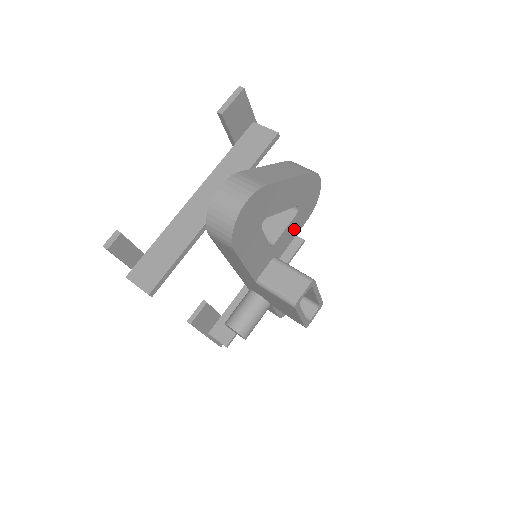
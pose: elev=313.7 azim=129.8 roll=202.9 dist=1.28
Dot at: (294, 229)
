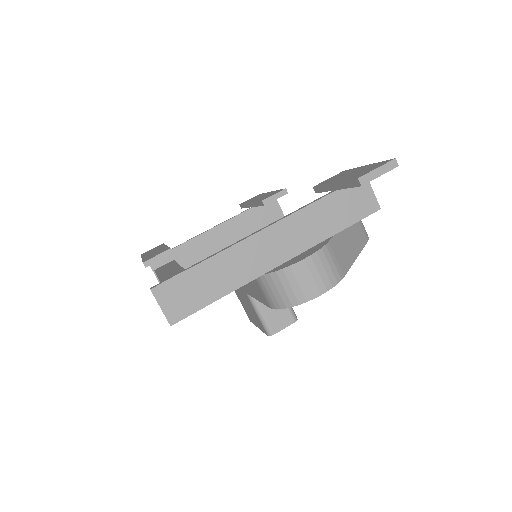
Dot at: occluded
